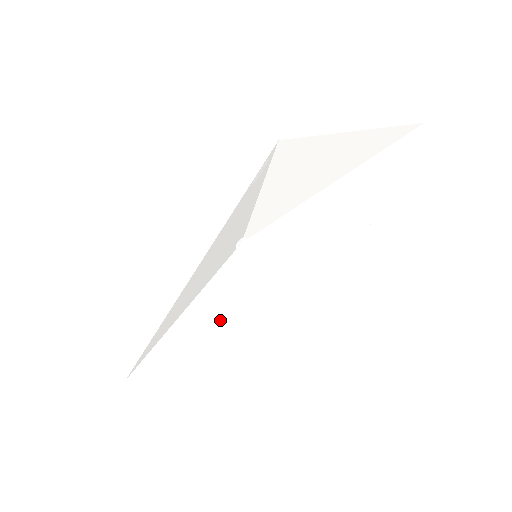
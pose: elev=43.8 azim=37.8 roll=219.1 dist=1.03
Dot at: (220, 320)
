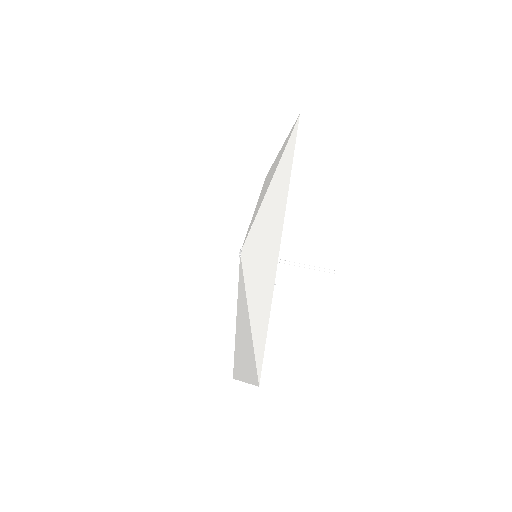
Dot at: (243, 305)
